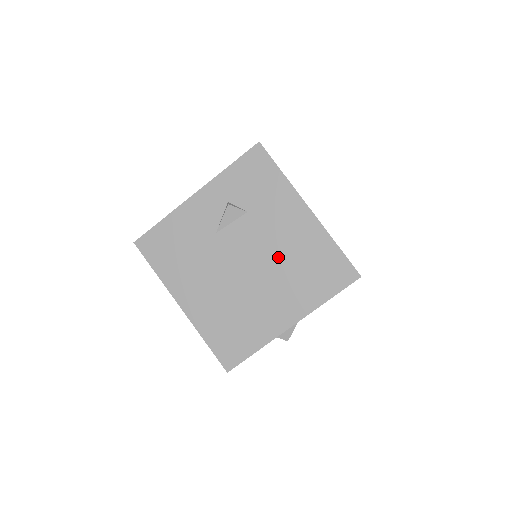
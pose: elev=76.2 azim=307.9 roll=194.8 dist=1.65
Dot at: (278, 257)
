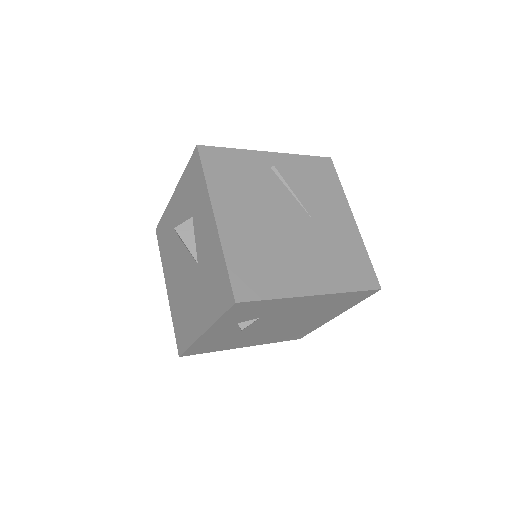
Dot at: (304, 314)
